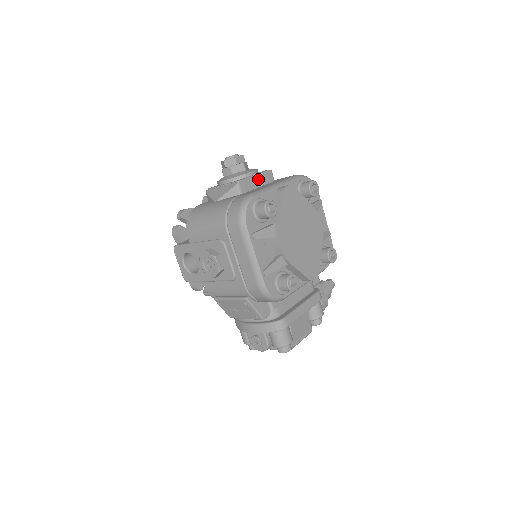
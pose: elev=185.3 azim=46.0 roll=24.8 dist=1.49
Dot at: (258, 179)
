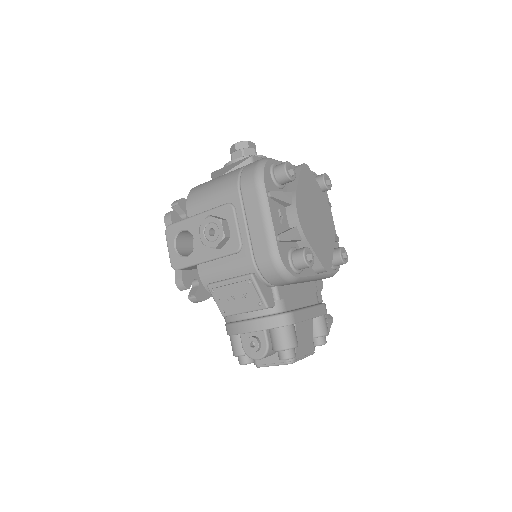
Dot at: occluded
